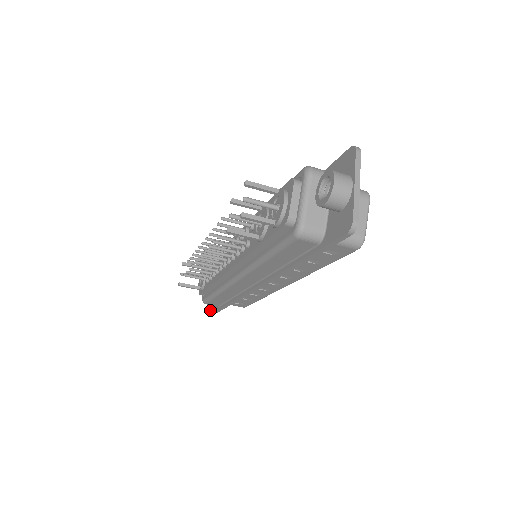
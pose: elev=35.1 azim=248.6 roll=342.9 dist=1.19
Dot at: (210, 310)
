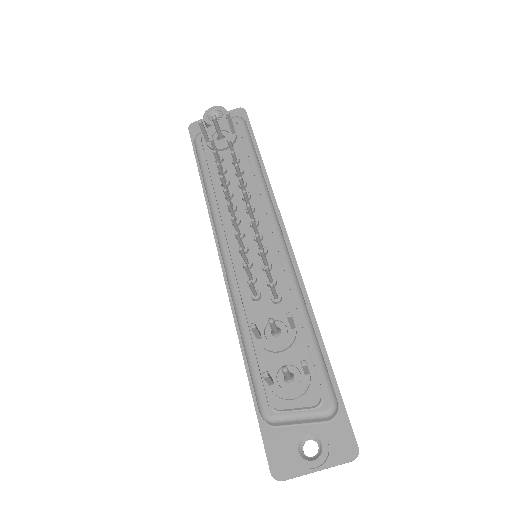
Dot at: (194, 125)
